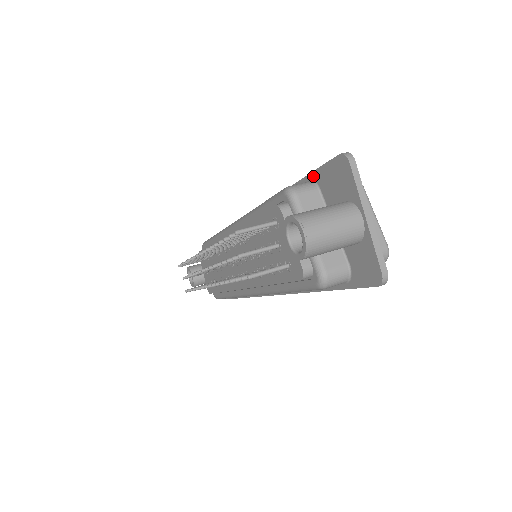
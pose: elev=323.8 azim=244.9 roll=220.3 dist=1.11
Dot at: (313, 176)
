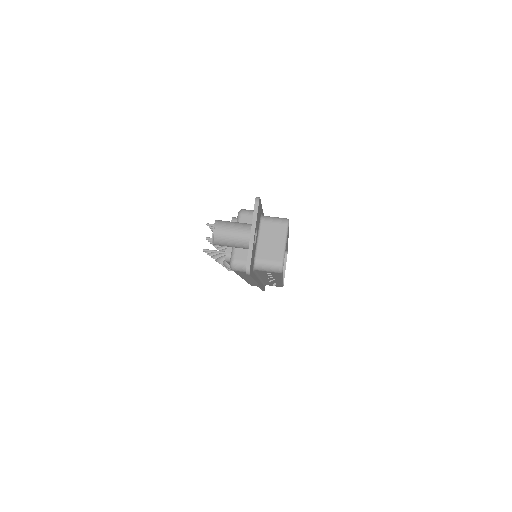
Dot at: occluded
